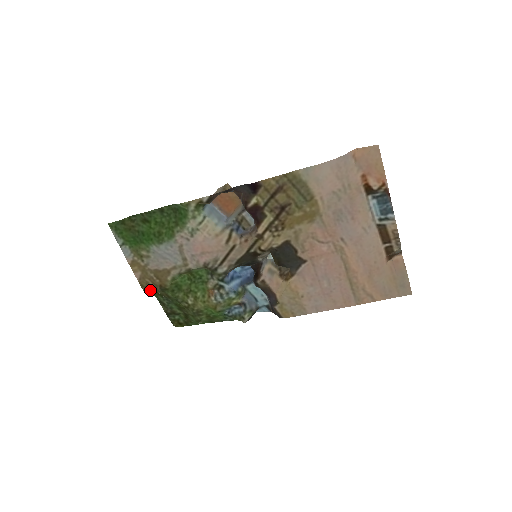
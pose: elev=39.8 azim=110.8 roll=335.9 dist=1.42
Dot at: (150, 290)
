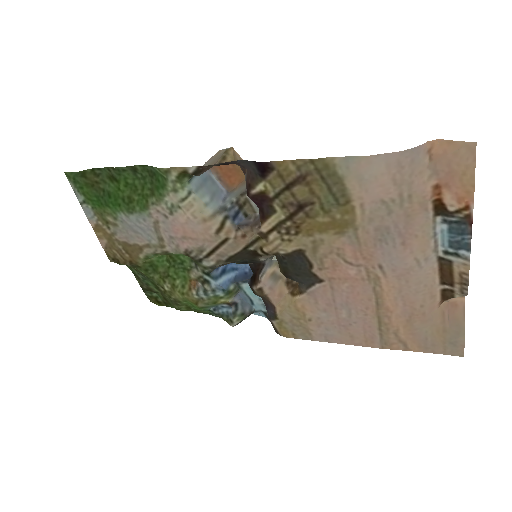
Dot at: occluded
